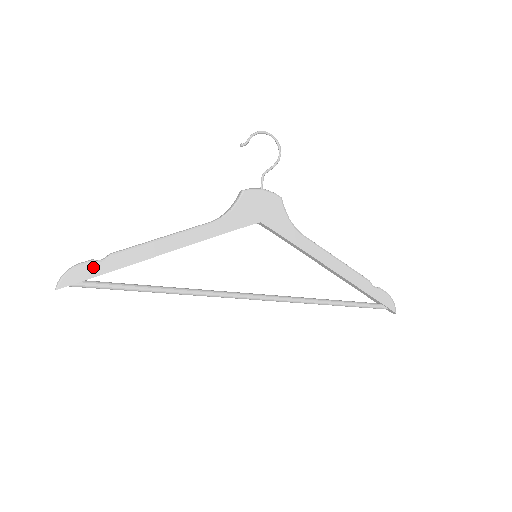
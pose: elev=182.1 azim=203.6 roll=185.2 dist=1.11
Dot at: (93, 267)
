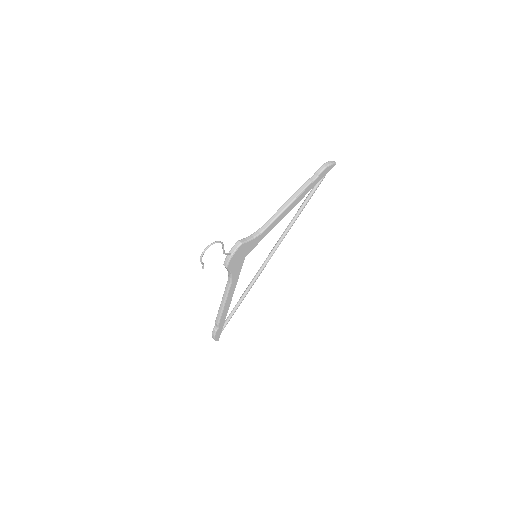
Dot at: (219, 331)
